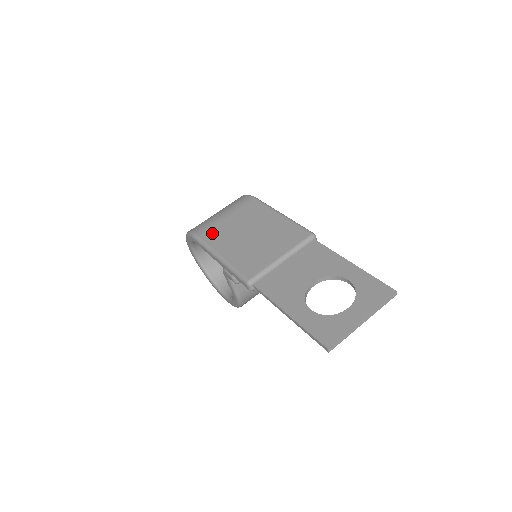
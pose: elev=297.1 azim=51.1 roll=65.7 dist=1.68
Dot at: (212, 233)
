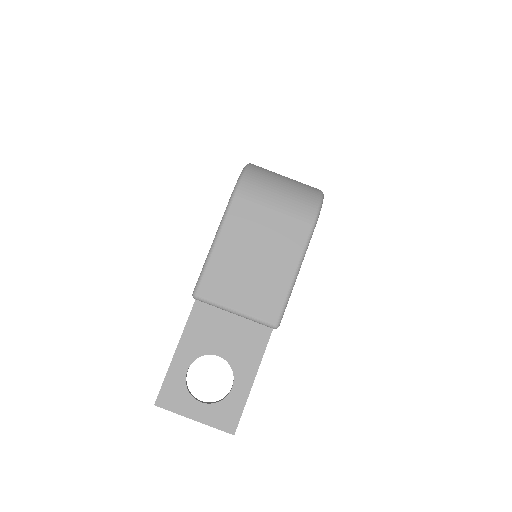
Dot at: (243, 212)
